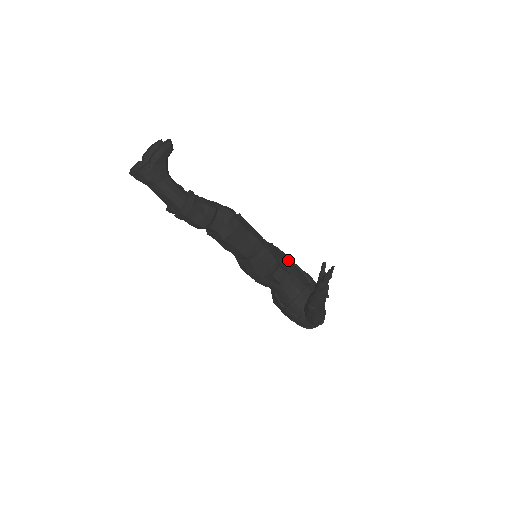
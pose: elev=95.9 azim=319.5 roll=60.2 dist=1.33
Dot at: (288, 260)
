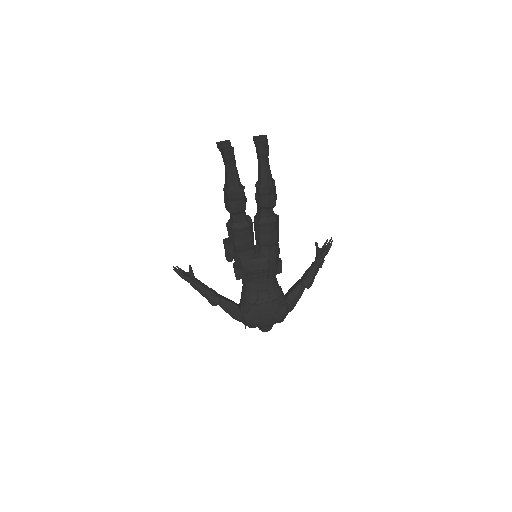
Dot at: occluded
